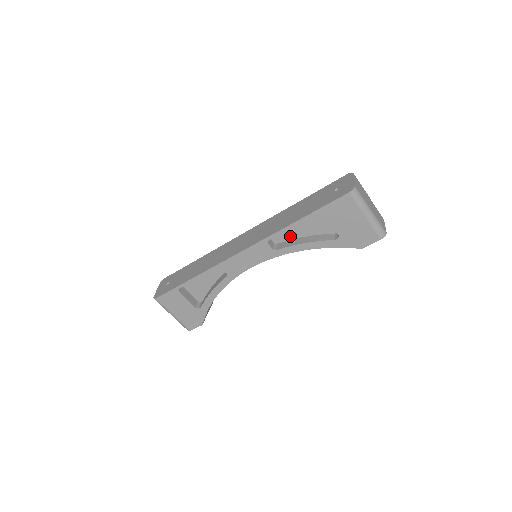
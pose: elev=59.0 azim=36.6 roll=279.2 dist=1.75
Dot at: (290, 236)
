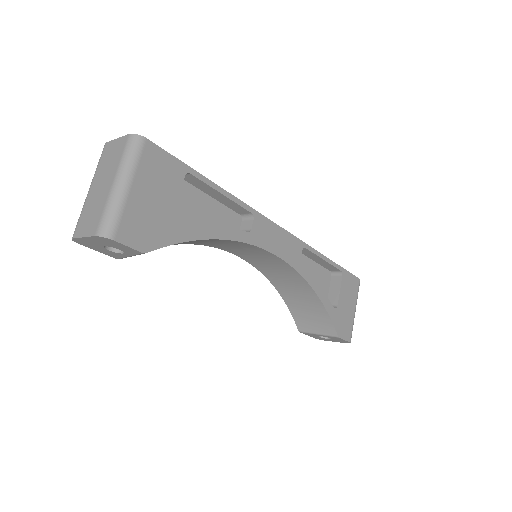
Dot at: occluded
